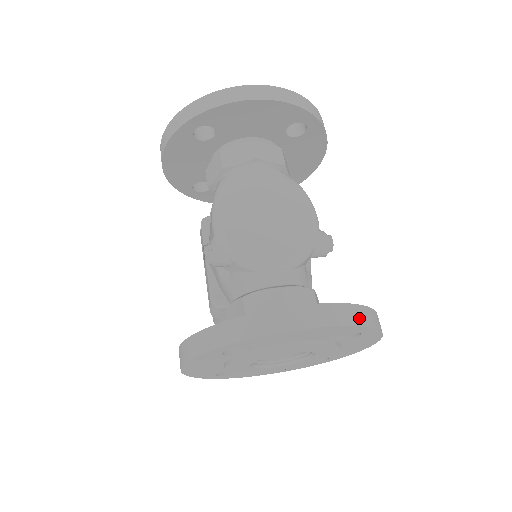
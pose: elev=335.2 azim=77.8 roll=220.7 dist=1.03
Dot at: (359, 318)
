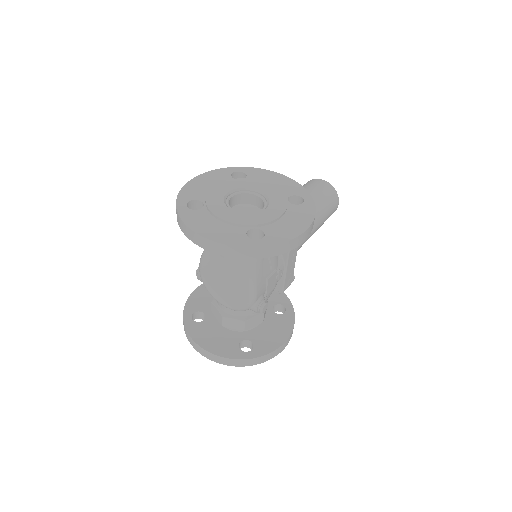
Dot at: (234, 364)
